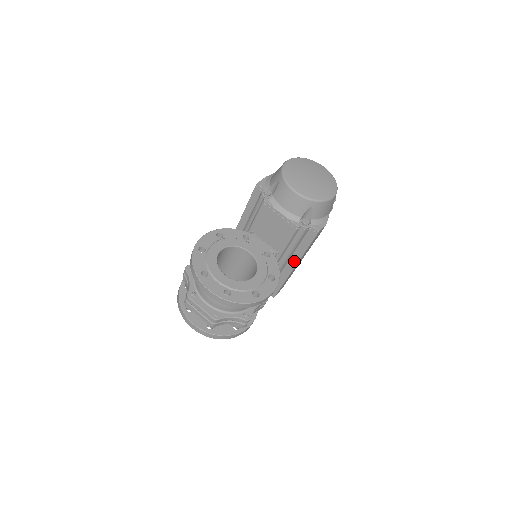
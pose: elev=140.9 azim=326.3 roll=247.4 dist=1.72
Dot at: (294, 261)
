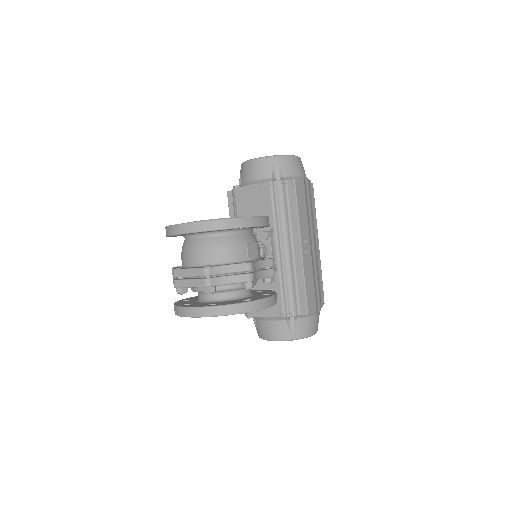
Dot at: (296, 238)
